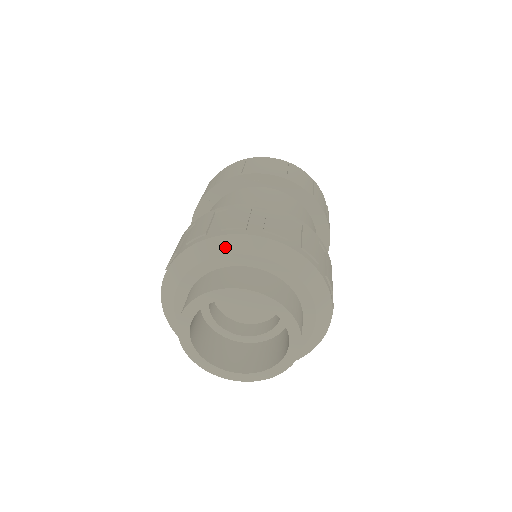
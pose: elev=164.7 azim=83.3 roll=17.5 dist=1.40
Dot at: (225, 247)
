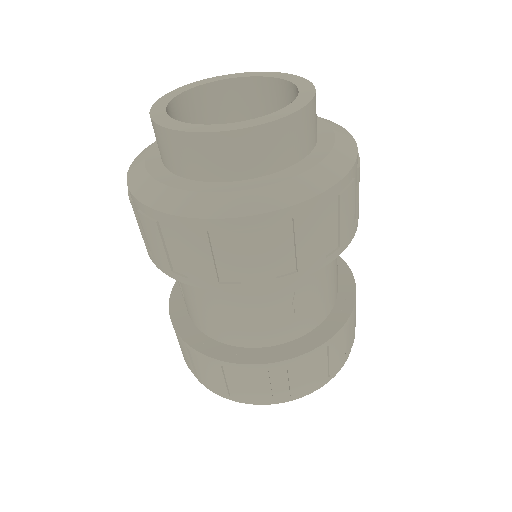
Dot at: occluded
